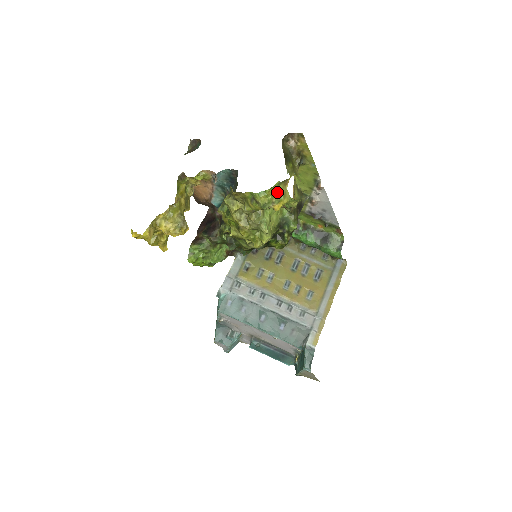
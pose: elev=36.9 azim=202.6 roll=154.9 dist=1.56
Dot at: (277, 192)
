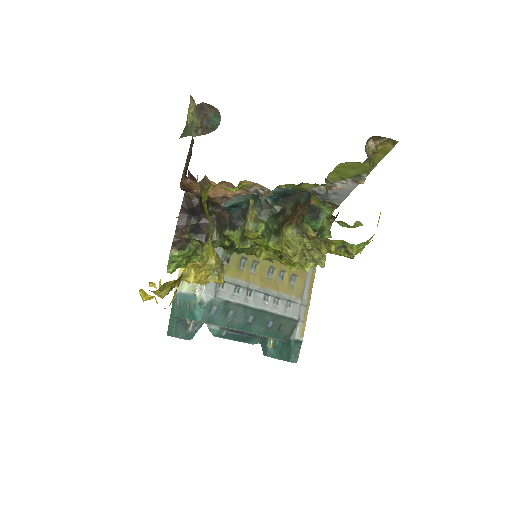
Dot at: occluded
